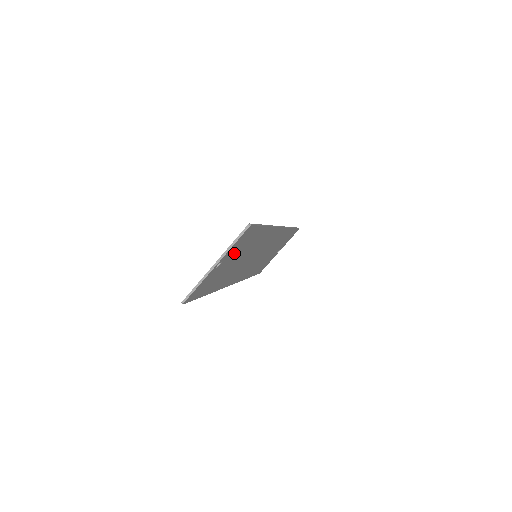
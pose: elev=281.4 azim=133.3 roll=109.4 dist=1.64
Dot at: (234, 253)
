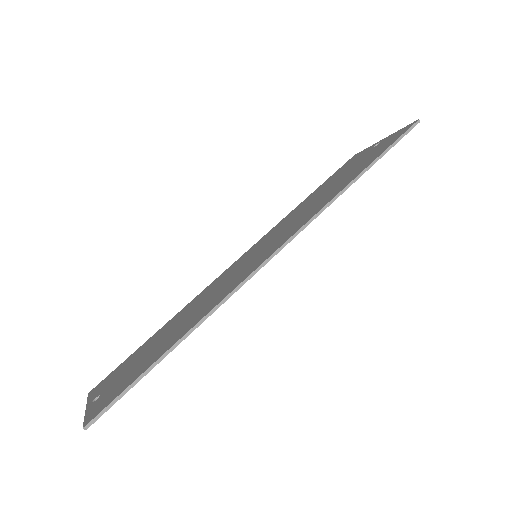
Dot at: occluded
